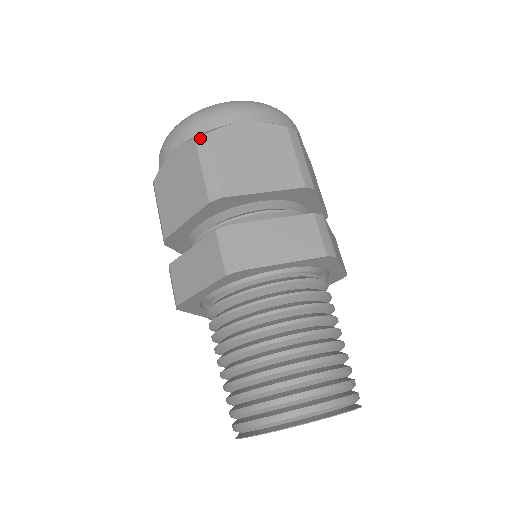
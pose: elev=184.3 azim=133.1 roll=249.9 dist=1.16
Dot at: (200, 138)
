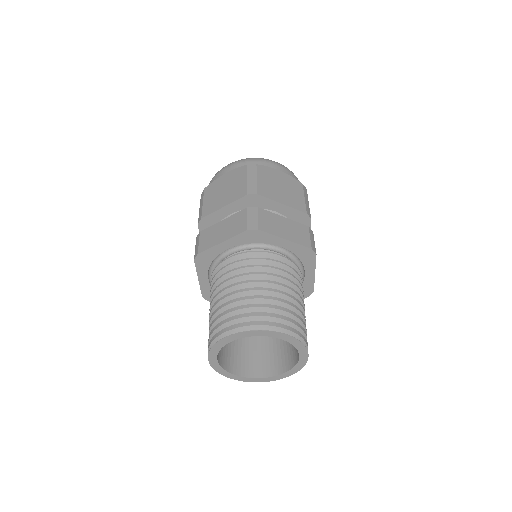
Dot at: (202, 193)
